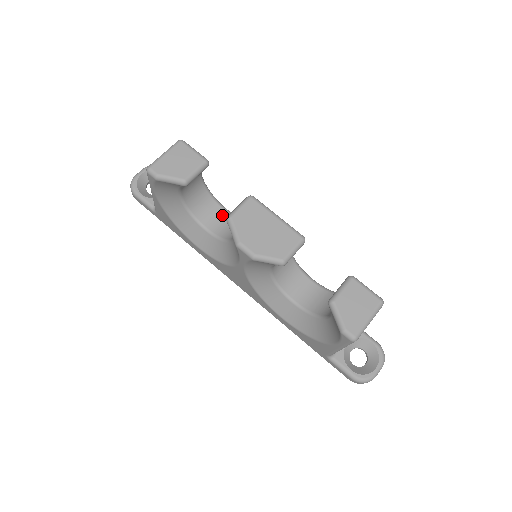
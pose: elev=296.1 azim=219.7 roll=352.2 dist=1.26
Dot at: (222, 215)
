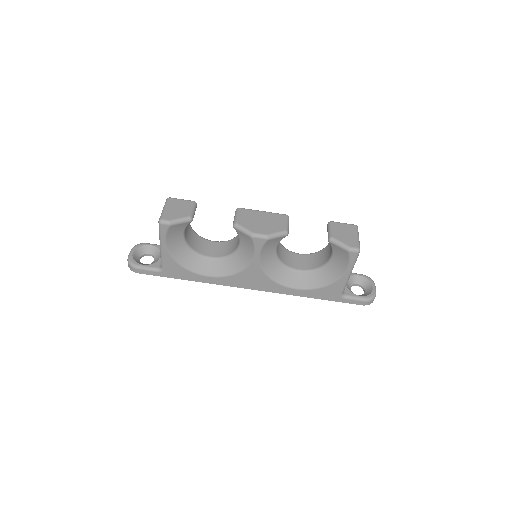
Dot at: (214, 245)
